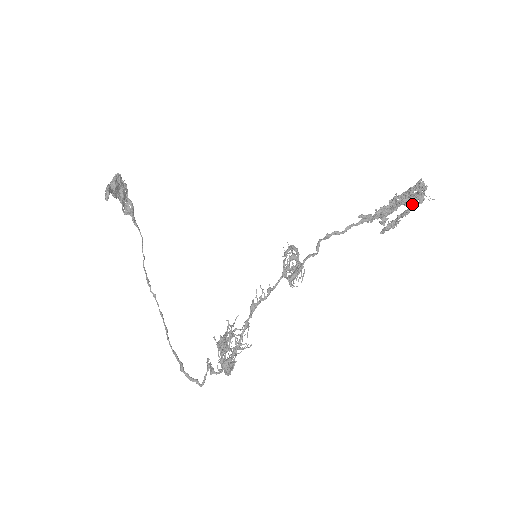
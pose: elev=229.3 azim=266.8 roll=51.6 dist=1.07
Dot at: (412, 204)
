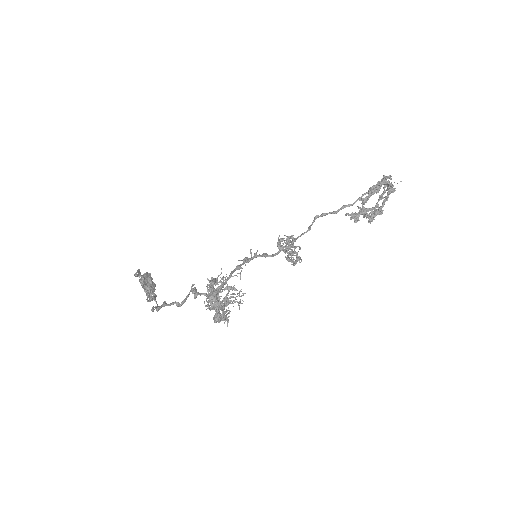
Dot at: (387, 195)
